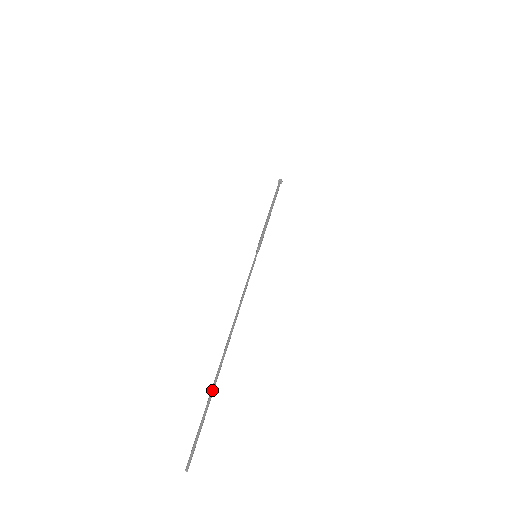
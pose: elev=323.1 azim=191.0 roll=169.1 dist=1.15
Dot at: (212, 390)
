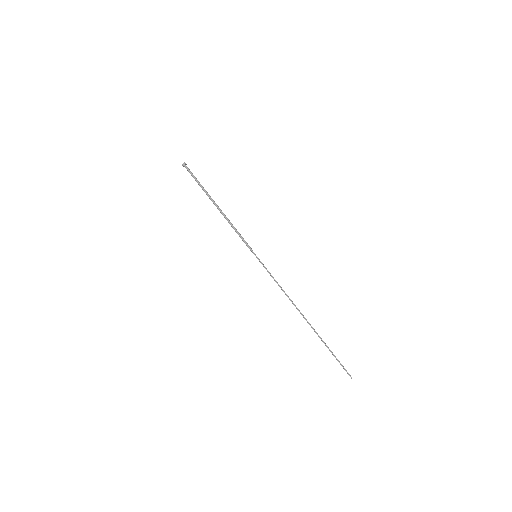
Dot at: (327, 346)
